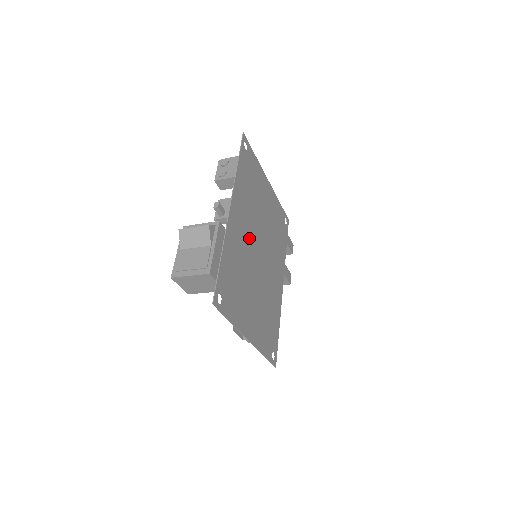
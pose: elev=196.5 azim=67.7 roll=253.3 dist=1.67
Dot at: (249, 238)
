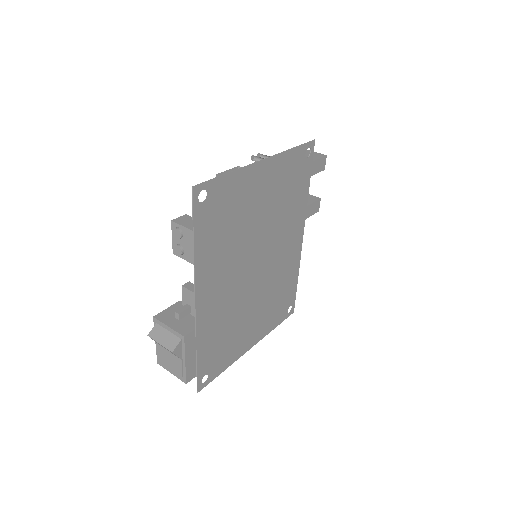
Dot at: (235, 282)
